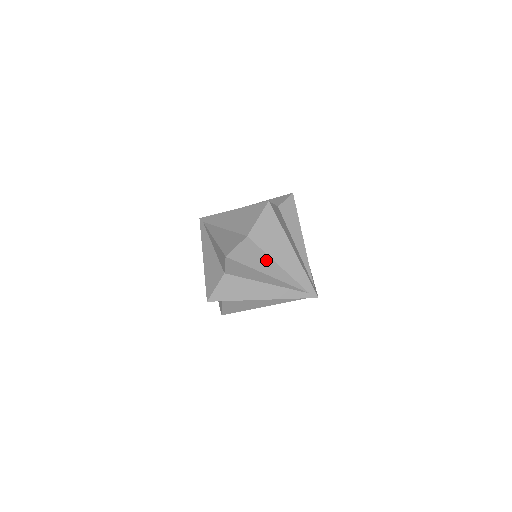
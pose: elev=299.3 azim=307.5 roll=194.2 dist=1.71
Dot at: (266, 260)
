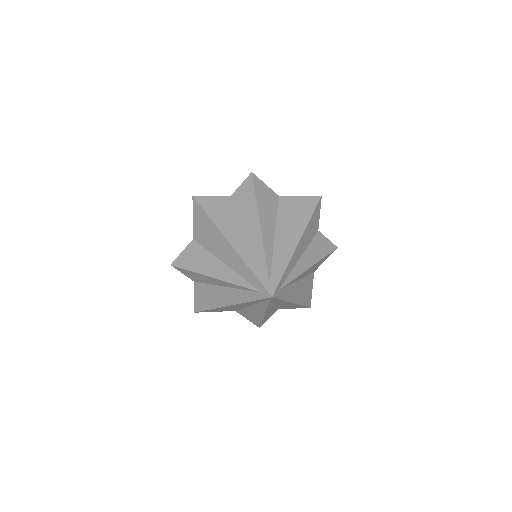
Dot at: (271, 219)
